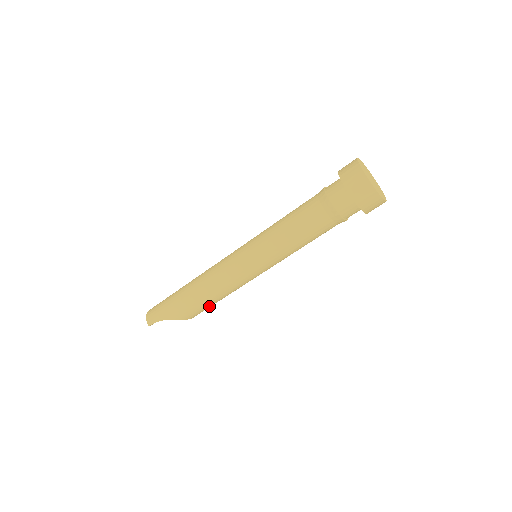
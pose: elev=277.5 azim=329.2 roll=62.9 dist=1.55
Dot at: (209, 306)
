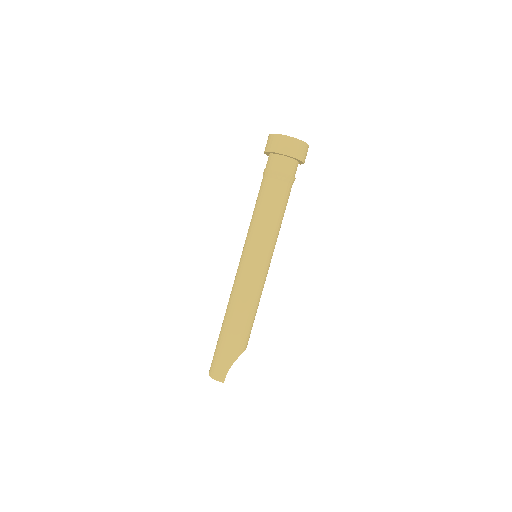
Dot at: occluded
